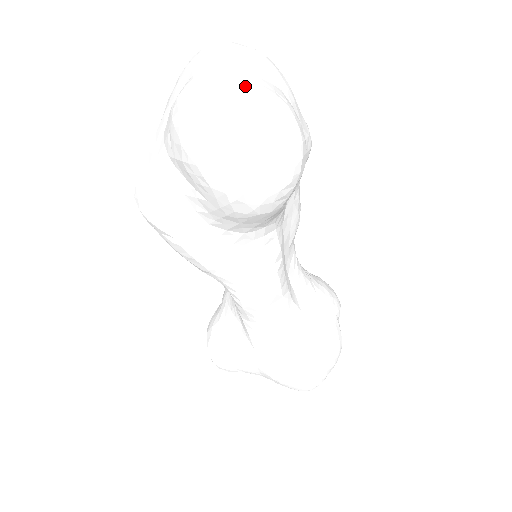
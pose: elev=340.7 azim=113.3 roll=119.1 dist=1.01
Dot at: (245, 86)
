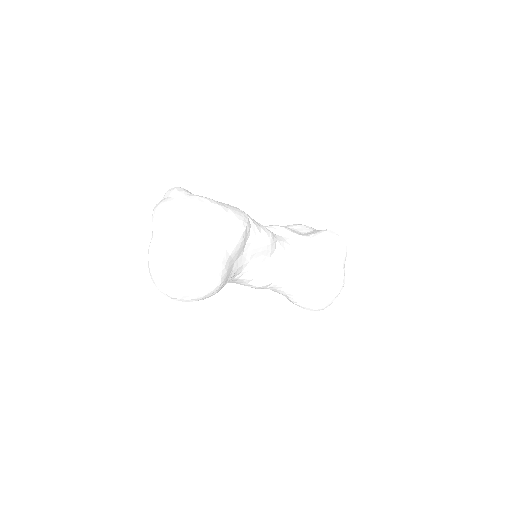
Dot at: (171, 253)
